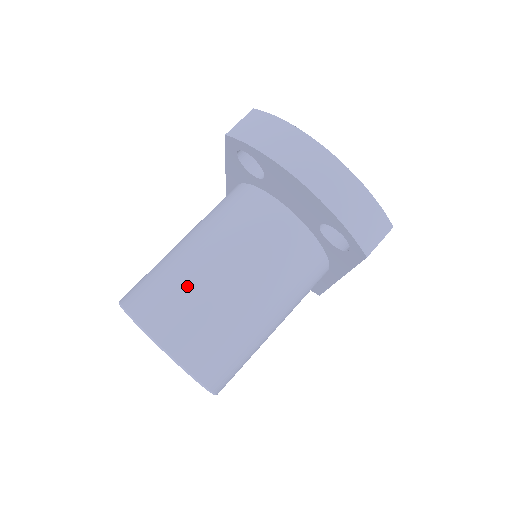
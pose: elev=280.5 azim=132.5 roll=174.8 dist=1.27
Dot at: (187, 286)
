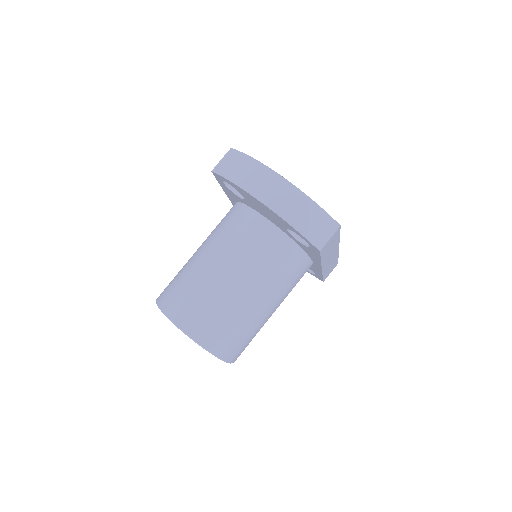
Dot at: (196, 284)
